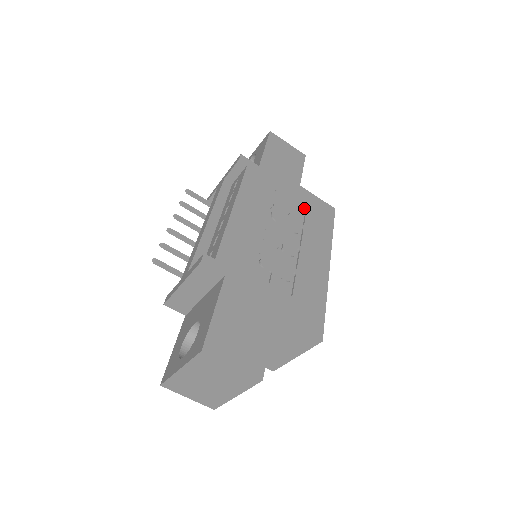
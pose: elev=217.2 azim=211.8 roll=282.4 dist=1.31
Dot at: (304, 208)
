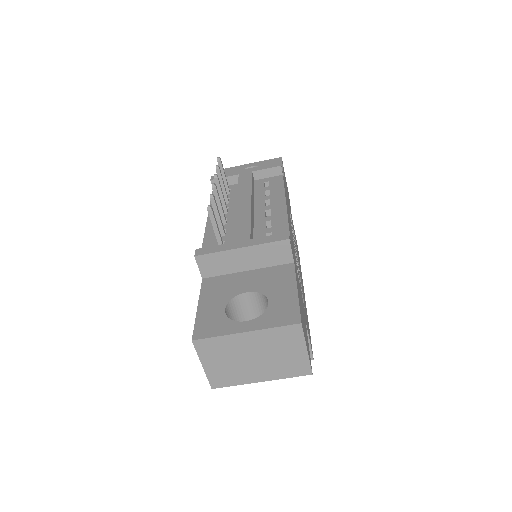
Dot at: occluded
